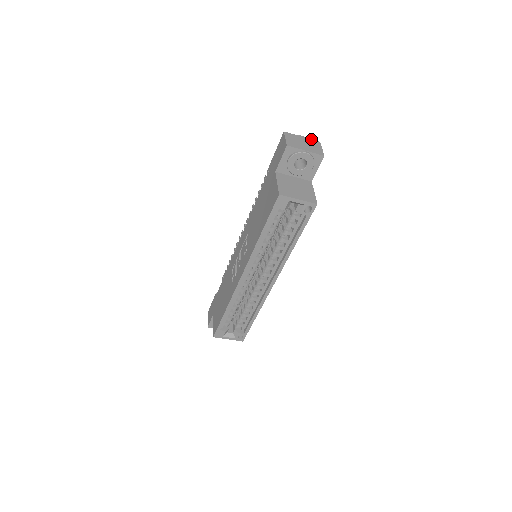
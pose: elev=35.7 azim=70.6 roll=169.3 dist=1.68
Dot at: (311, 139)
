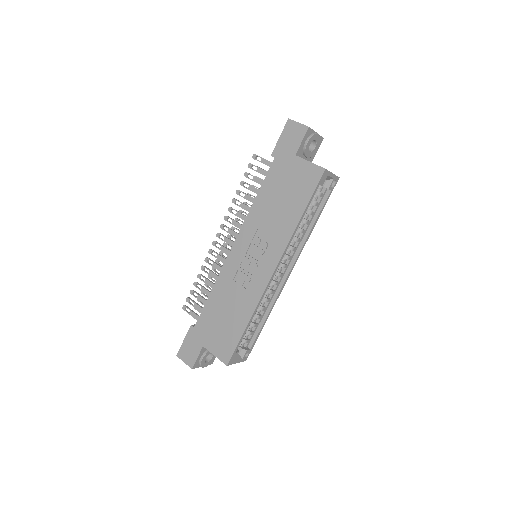
Dot at: occluded
